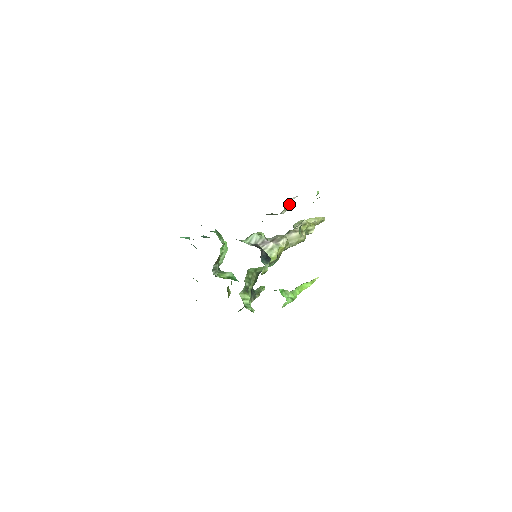
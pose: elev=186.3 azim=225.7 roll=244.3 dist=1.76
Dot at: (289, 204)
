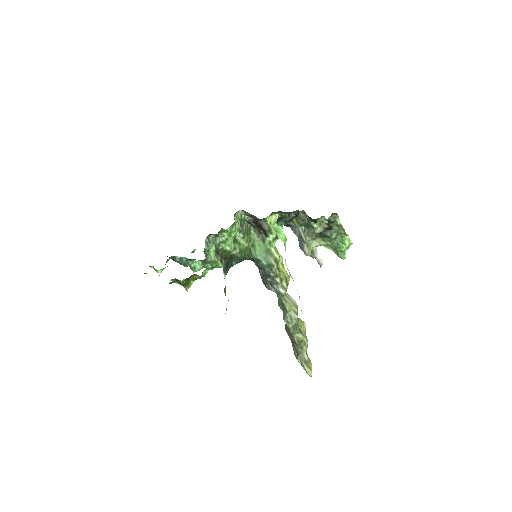
Dot at: (314, 254)
